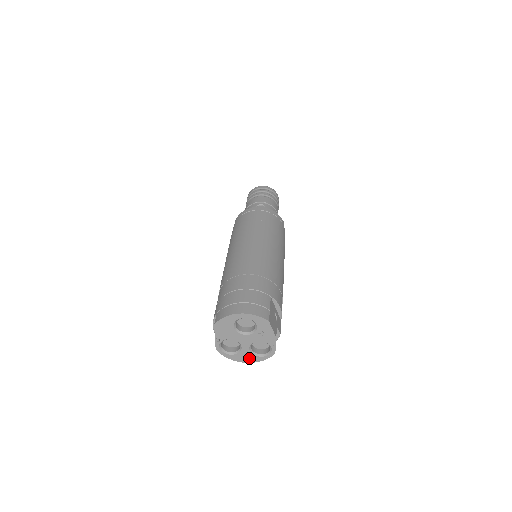
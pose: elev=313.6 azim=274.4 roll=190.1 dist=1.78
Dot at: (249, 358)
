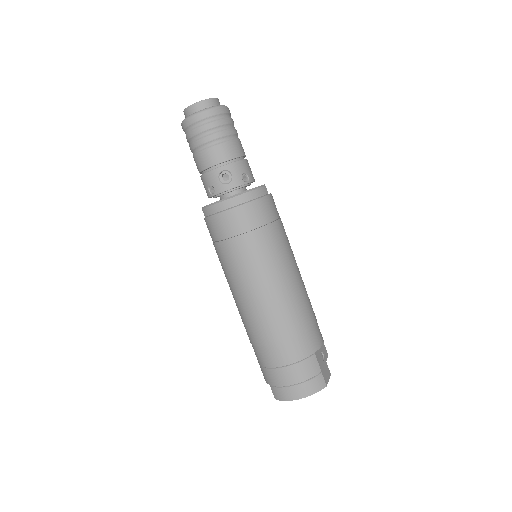
Dot at: occluded
